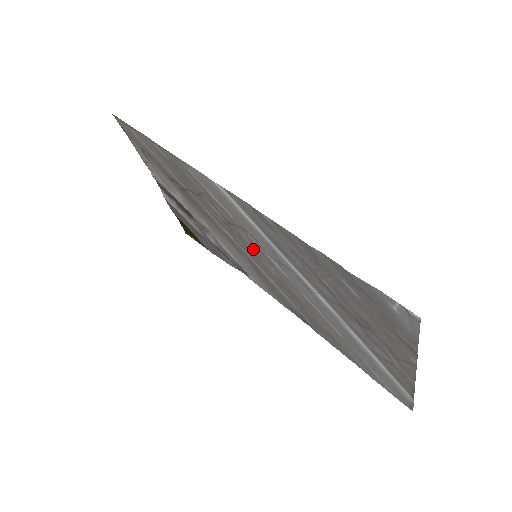
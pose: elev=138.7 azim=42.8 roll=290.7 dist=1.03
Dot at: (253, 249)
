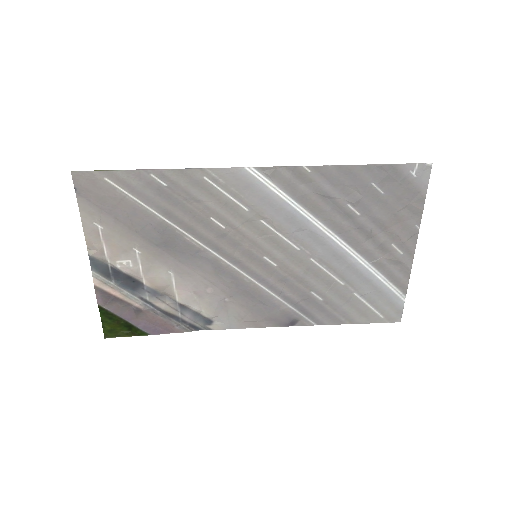
Dot at: (257, 246)
